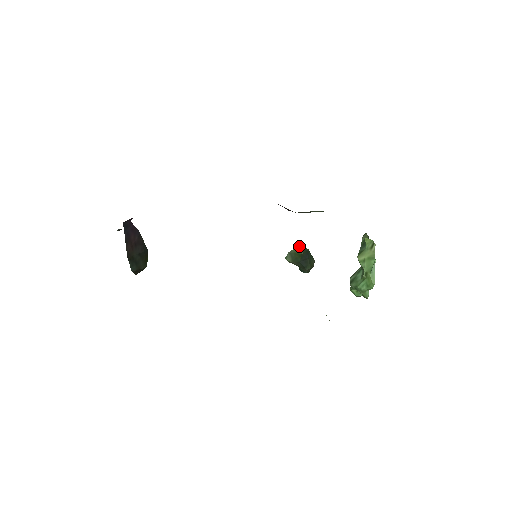
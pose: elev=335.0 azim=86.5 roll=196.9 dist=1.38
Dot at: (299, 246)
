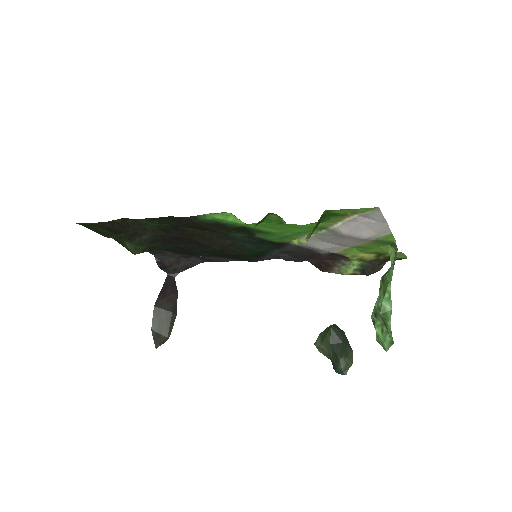
Dot at: occluded
